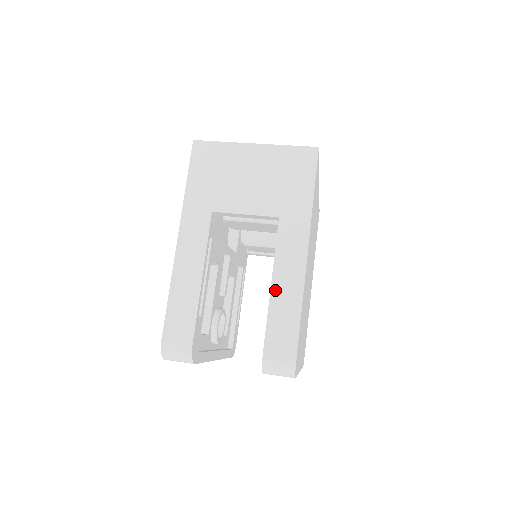
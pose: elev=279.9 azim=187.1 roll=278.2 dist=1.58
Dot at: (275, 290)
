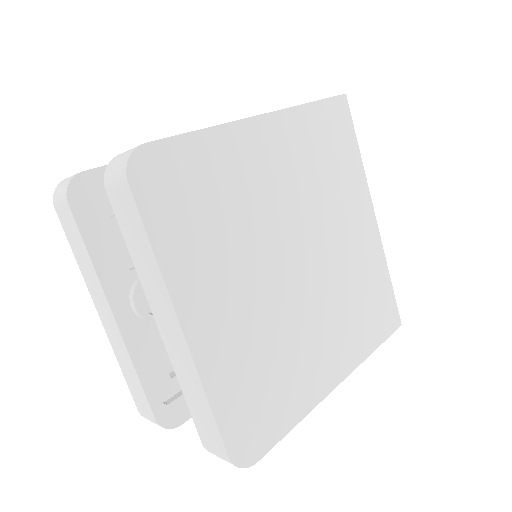
Dot at: occluded
